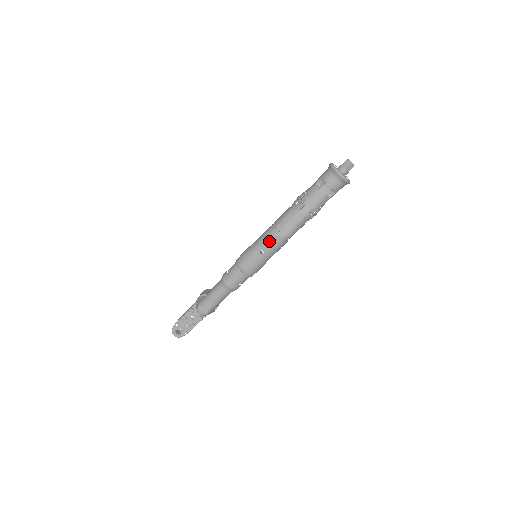
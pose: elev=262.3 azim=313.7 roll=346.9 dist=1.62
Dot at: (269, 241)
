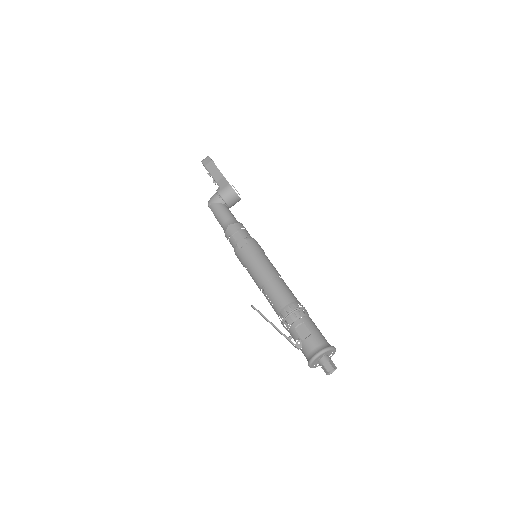
Dot at: occluded
